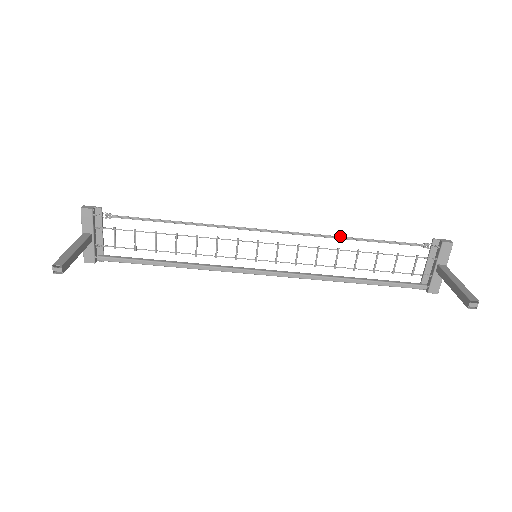
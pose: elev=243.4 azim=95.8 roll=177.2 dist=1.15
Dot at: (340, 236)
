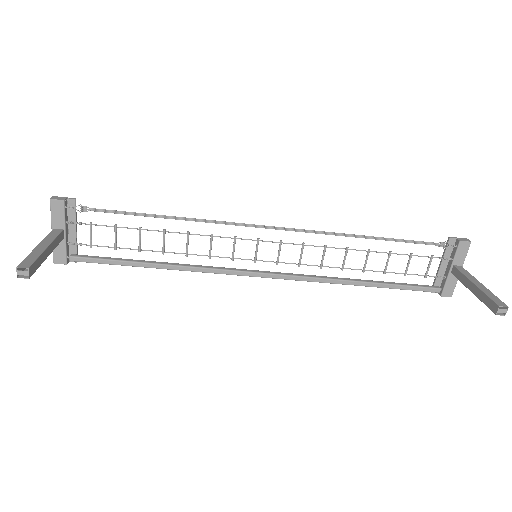
Dot at: (350, 234)
